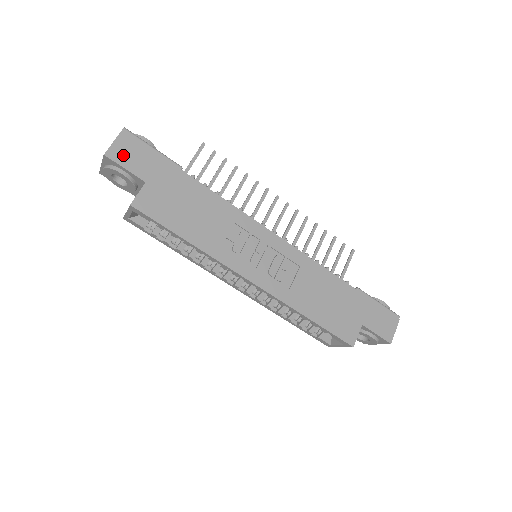
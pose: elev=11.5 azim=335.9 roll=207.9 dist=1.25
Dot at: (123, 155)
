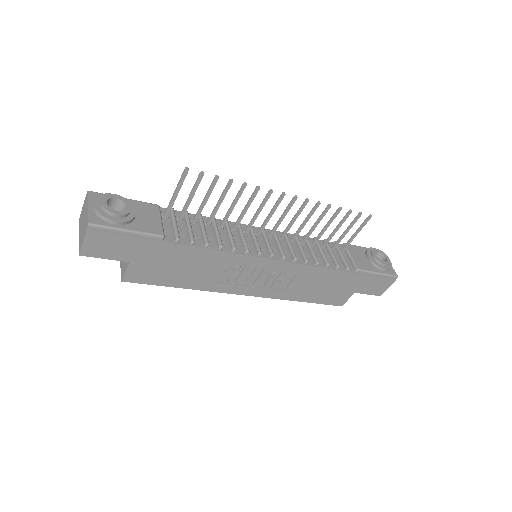
Dot at: (98, 249)
